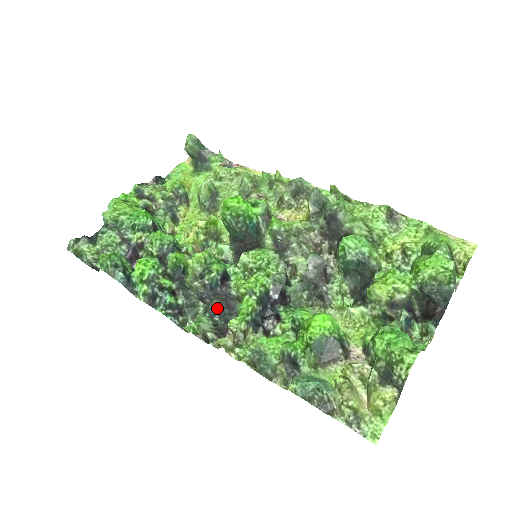
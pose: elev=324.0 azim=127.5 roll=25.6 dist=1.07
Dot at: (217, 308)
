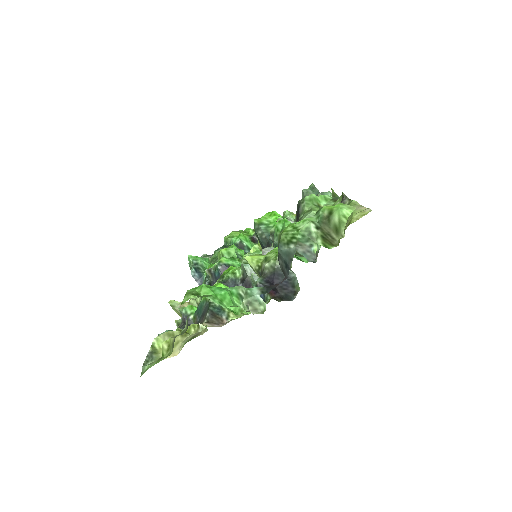
Dot at: occluded
